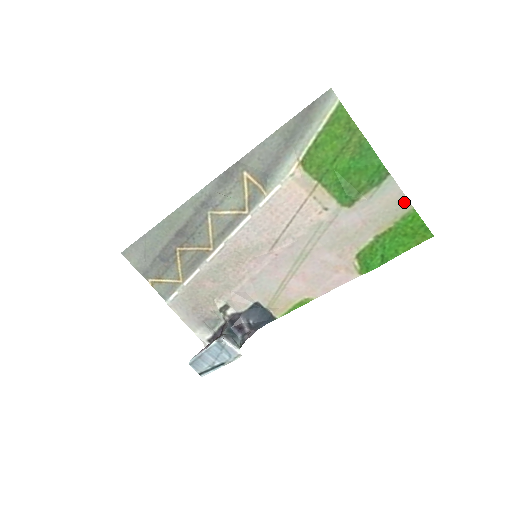
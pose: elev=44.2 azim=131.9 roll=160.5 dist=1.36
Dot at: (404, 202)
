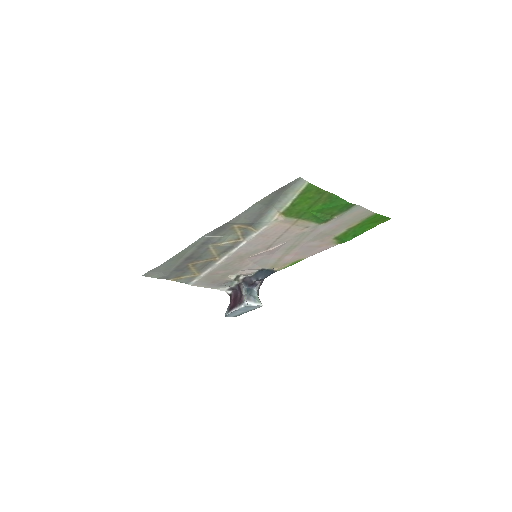
Dot at: (368, 212)
